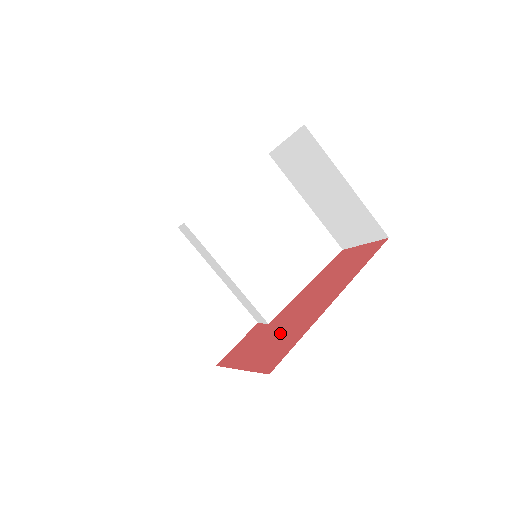
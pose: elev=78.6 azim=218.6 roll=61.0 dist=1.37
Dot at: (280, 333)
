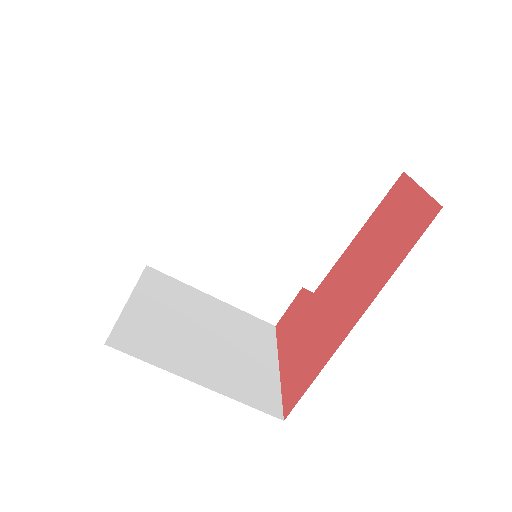
Dot at: (311, 335)
